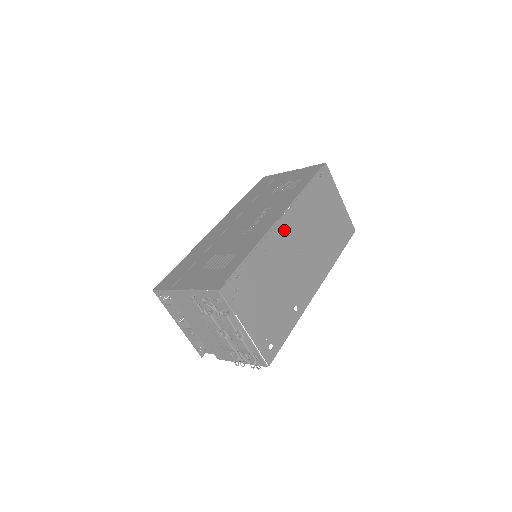
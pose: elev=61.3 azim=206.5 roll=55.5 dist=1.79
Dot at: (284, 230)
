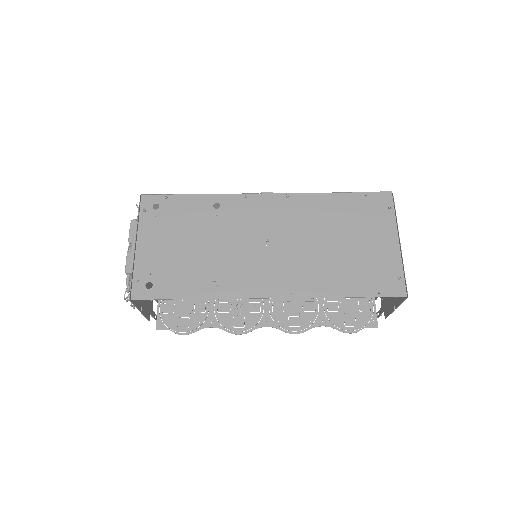
Dot at: (261, 206)
